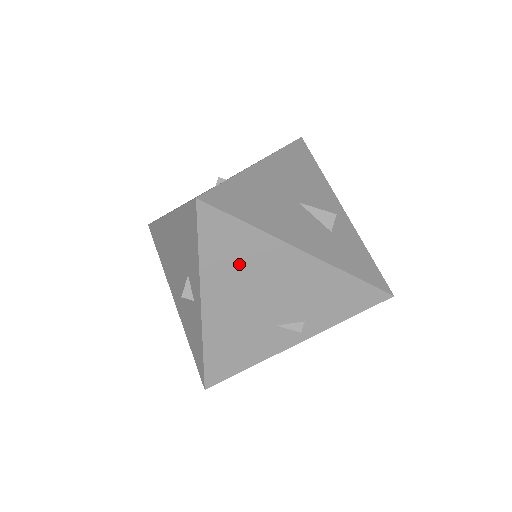
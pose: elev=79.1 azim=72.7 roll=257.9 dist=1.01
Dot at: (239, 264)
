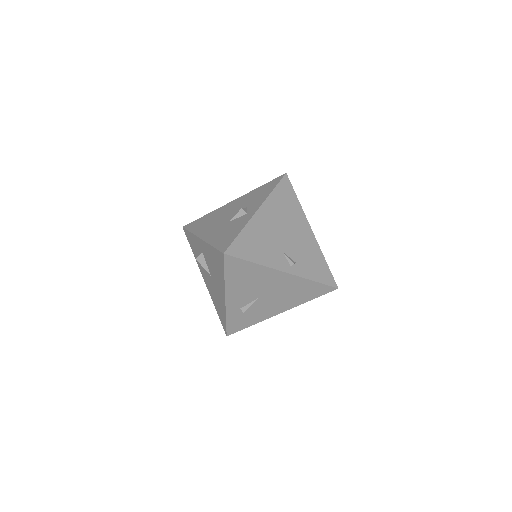
Dot at: (285, 209)
